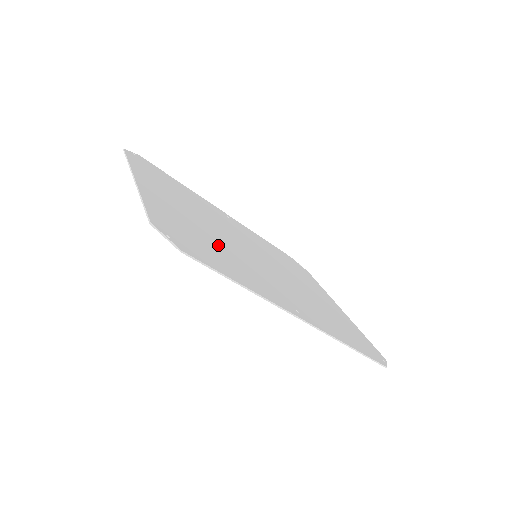
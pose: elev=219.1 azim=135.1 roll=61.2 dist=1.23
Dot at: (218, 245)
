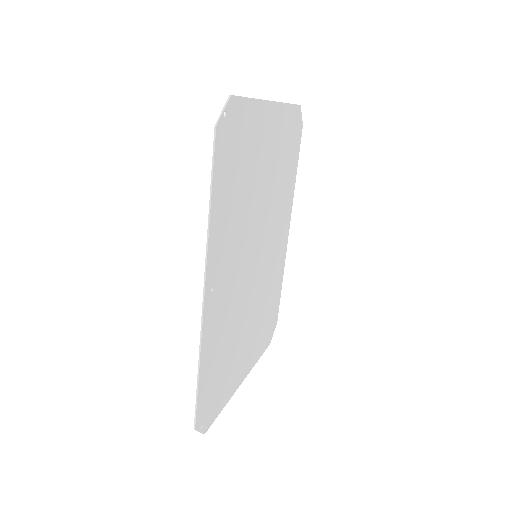
Dot at: (245, 194)
